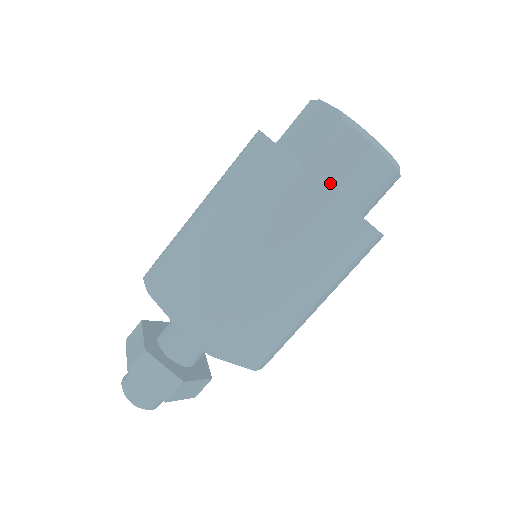
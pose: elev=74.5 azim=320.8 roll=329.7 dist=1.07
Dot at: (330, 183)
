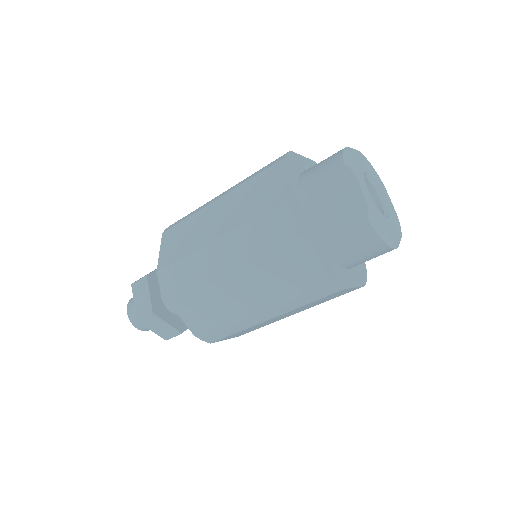
Dot at: (338, 259)
